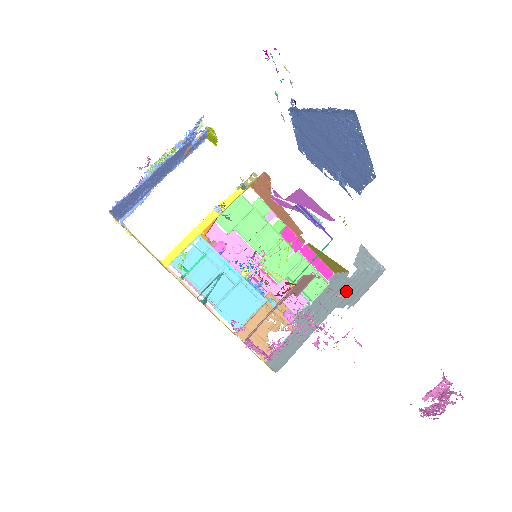
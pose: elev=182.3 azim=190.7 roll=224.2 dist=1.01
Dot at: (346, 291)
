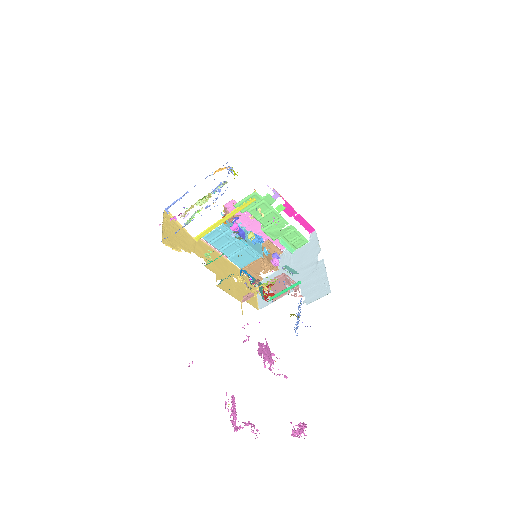
Dot at: (310, 277)
